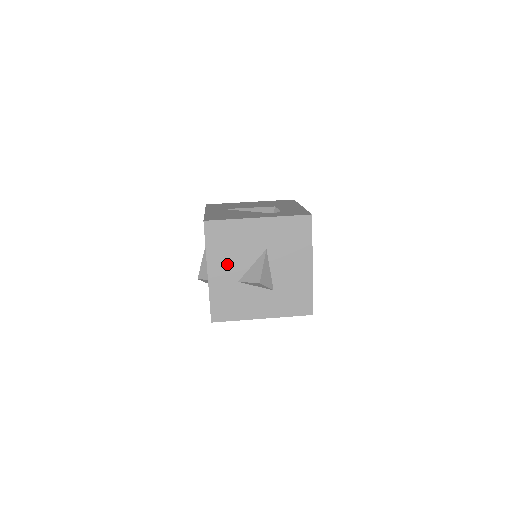
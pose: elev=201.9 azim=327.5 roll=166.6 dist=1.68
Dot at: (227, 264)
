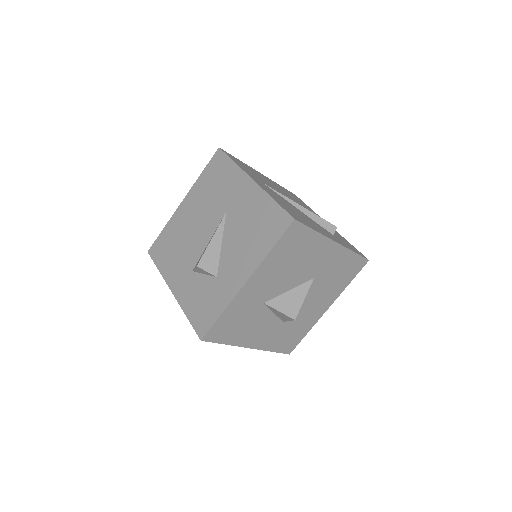
Dot at: (271, 279)
